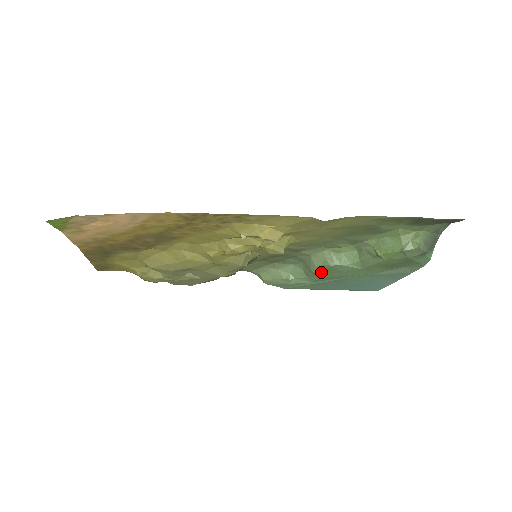
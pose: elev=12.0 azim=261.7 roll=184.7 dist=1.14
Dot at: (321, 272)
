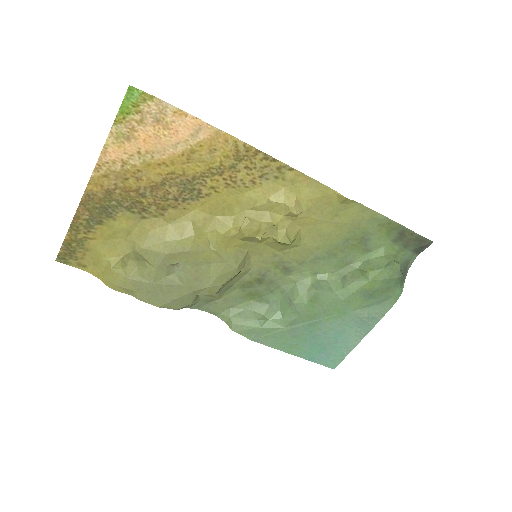
Dot at: (303, 304)
